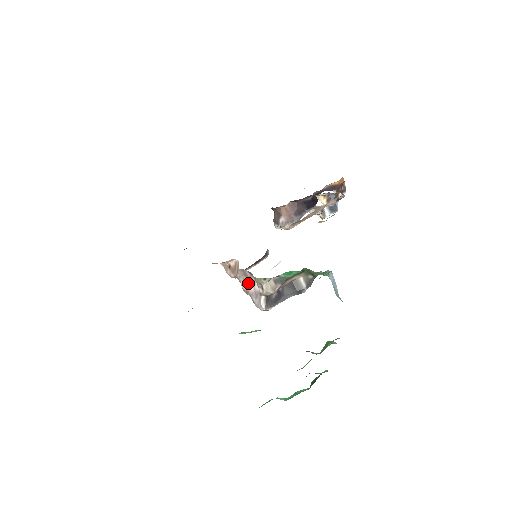
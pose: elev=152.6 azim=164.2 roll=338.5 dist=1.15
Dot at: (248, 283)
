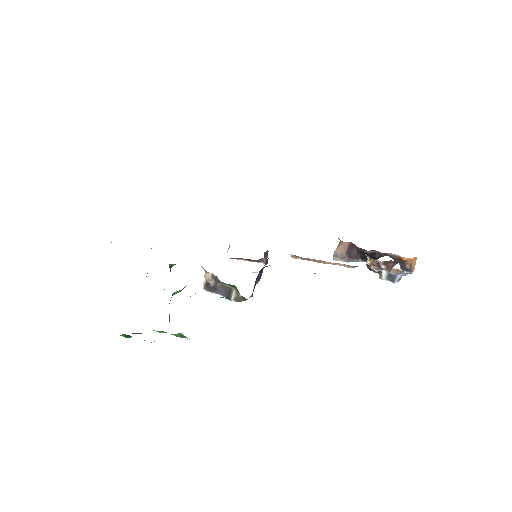
Dot at: occluded
